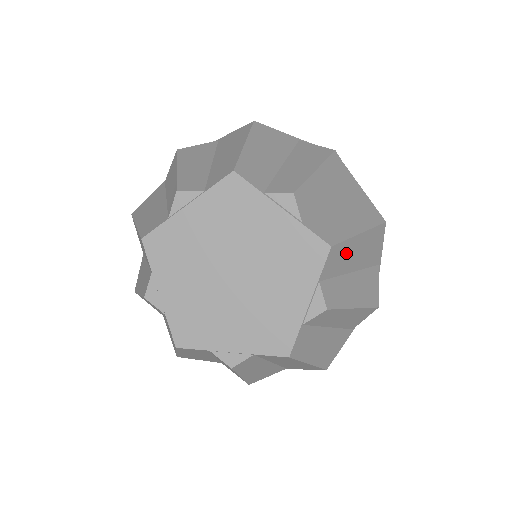
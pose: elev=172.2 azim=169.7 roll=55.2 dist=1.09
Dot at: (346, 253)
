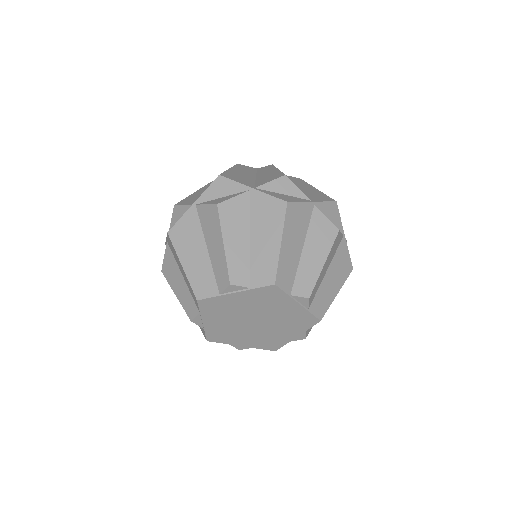
Dot at: (286, 262)
